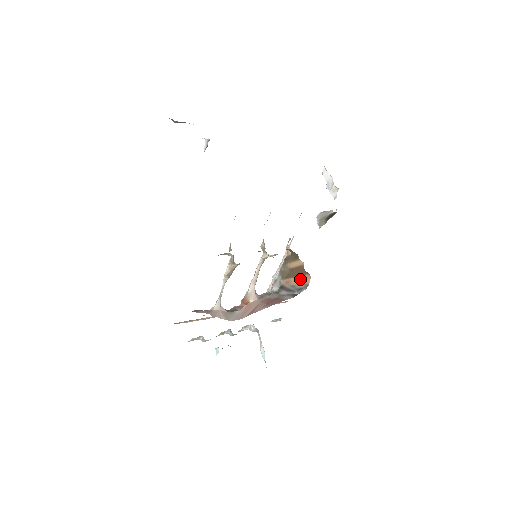
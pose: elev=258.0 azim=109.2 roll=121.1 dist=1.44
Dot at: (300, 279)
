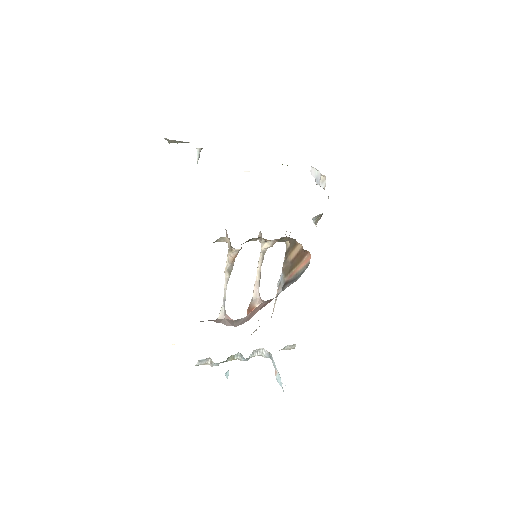
Dot at: (301, 264)
